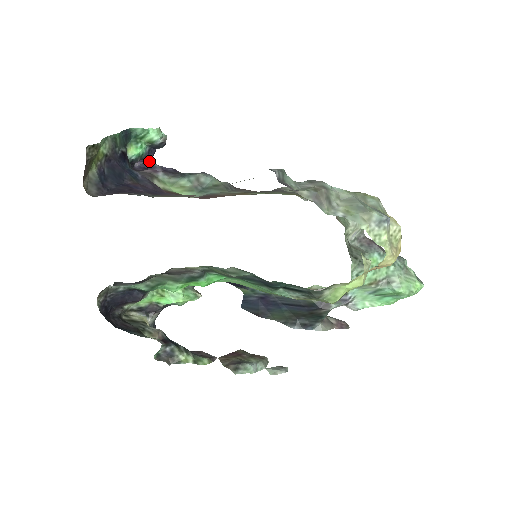
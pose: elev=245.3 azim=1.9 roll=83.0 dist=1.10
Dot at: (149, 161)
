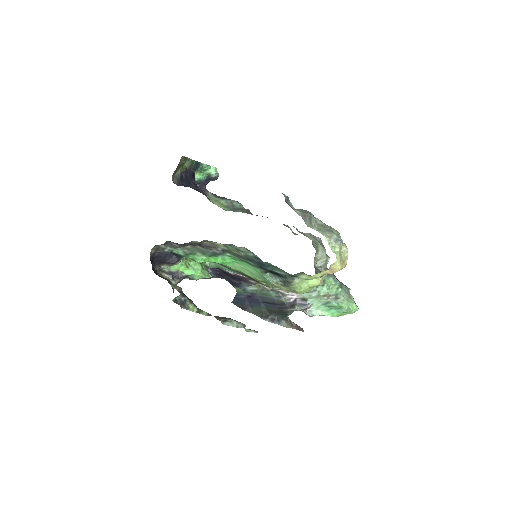
Dot at: (204, 186)
